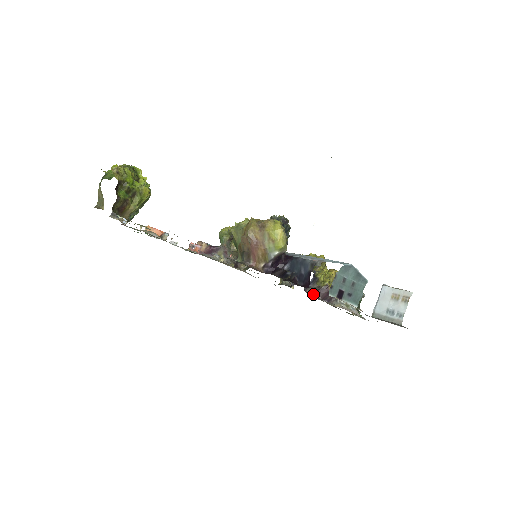
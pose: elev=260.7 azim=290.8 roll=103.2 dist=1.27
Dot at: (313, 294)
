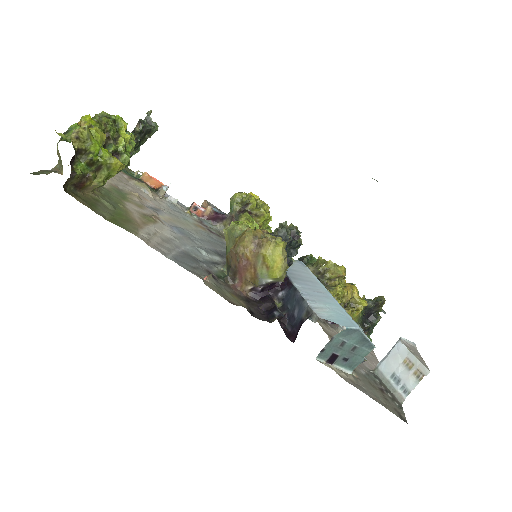
Dot at: occluded
